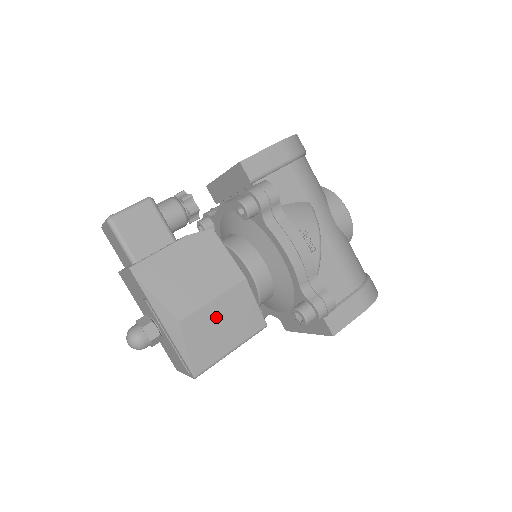
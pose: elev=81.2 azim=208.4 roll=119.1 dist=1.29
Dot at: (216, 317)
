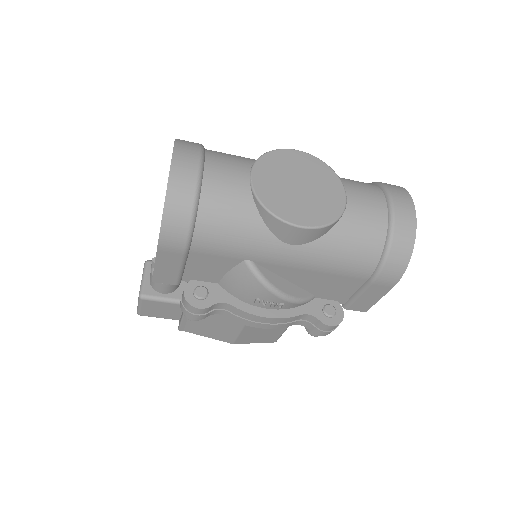
Dot at: (254, 332)
